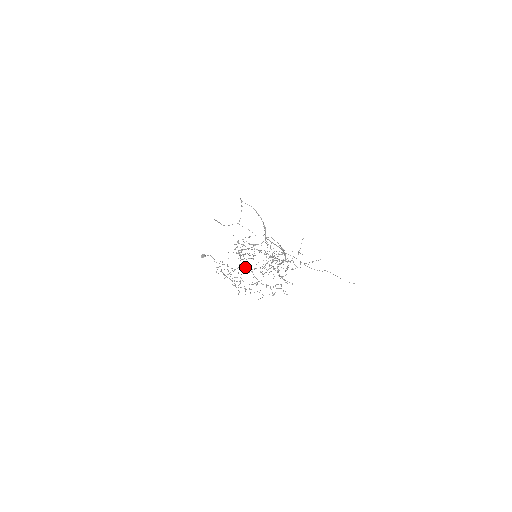
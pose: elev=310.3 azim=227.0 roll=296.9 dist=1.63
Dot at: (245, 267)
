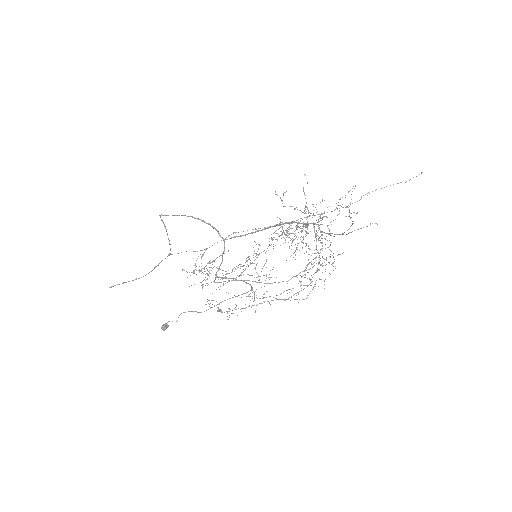
Dot at: occluded
